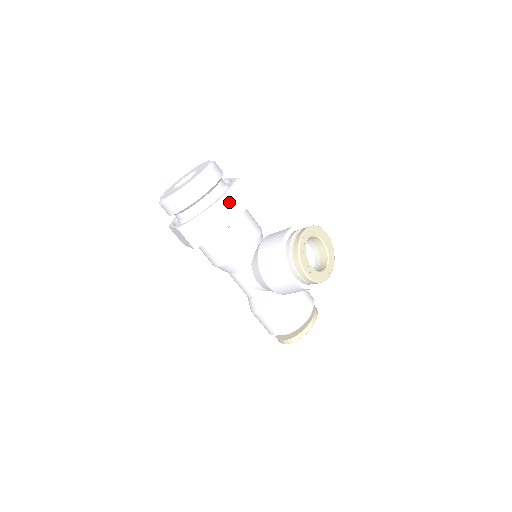
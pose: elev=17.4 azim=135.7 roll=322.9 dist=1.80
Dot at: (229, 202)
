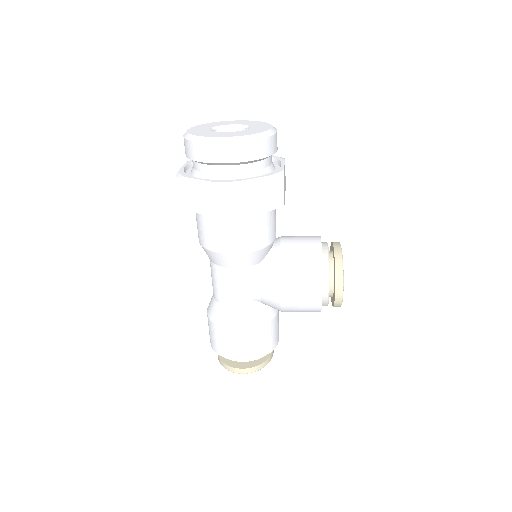
Dot at: (284, 179)
